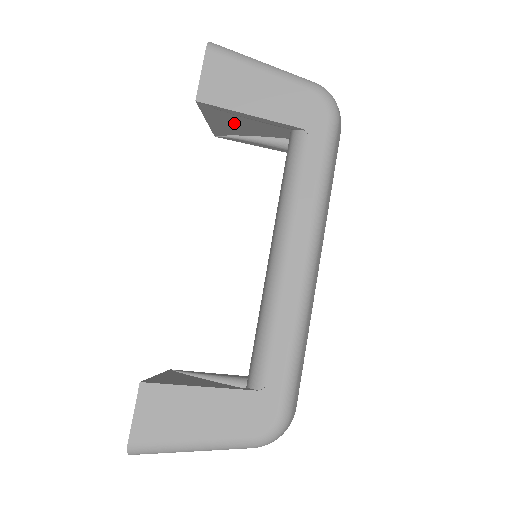
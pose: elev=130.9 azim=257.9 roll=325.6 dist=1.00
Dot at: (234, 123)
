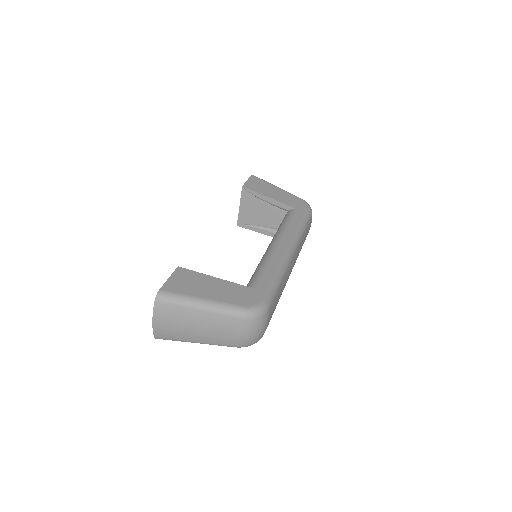
Dot at: (255, 210)
